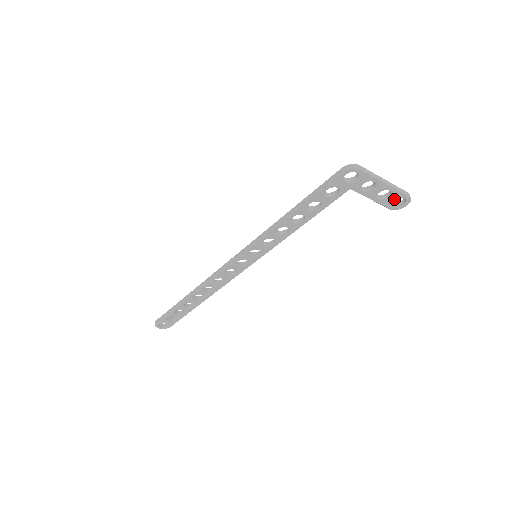
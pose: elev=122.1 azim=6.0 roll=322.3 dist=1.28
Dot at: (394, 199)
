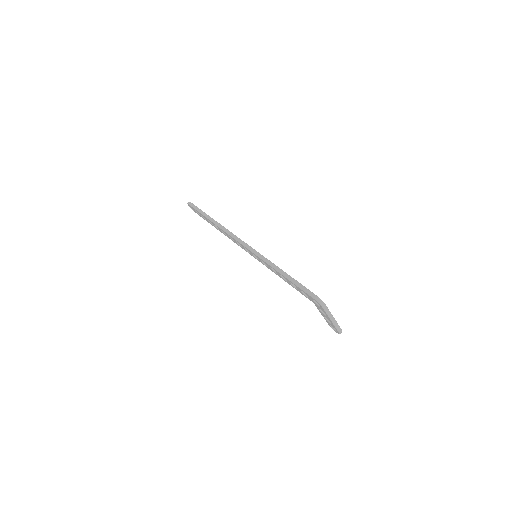
Dot at: (332, 326)
